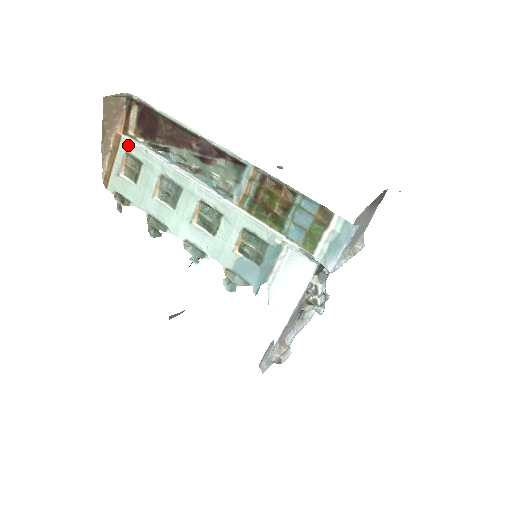
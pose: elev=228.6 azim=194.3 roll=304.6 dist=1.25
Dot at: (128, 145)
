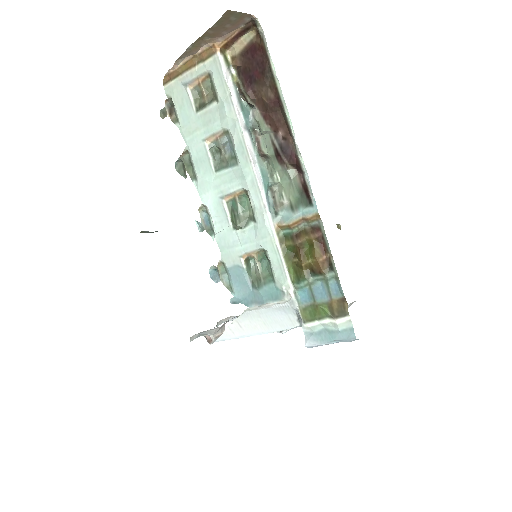
Dot at: (217, 69)
